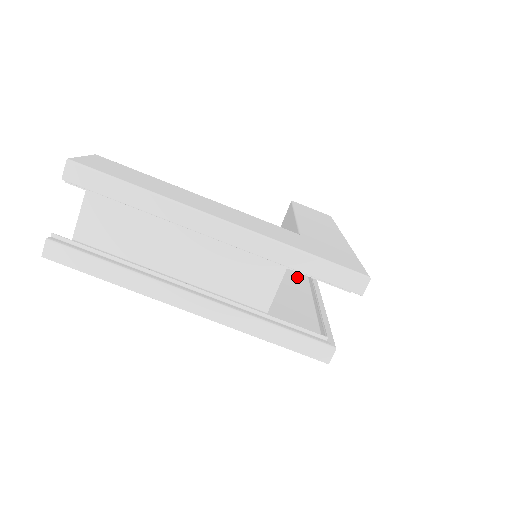
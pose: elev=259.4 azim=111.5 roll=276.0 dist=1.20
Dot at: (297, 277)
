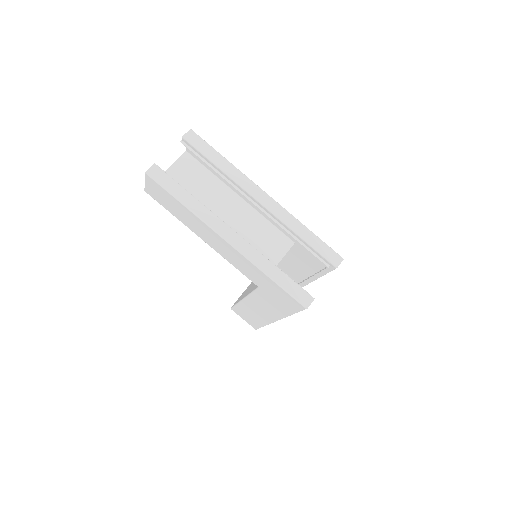
Dot at: occluded
